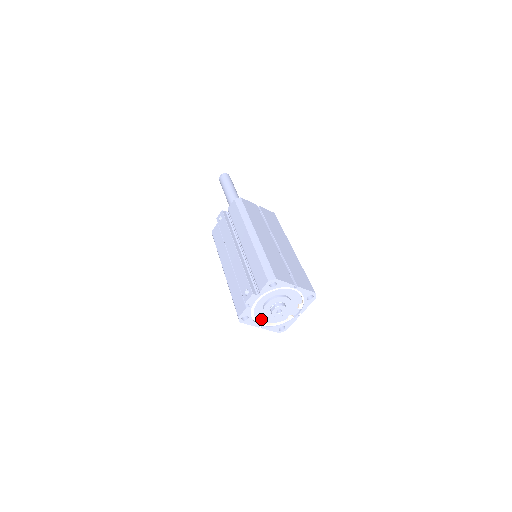
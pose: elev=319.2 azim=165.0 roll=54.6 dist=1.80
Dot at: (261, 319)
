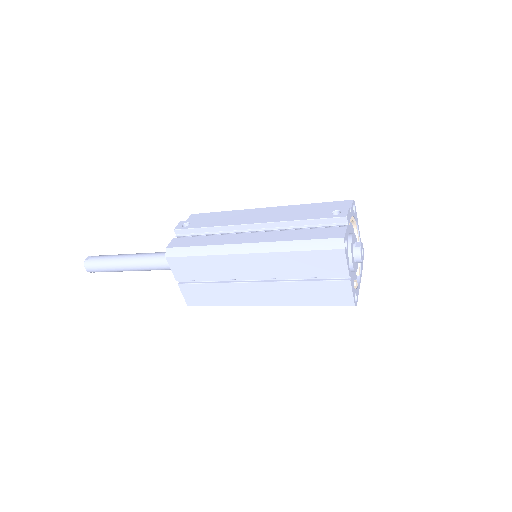
Dot at: occluded
